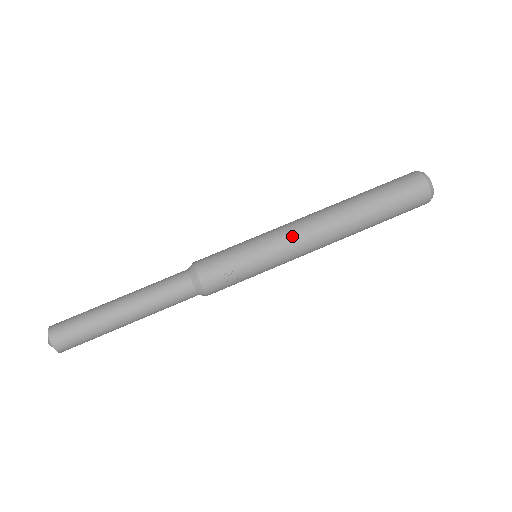
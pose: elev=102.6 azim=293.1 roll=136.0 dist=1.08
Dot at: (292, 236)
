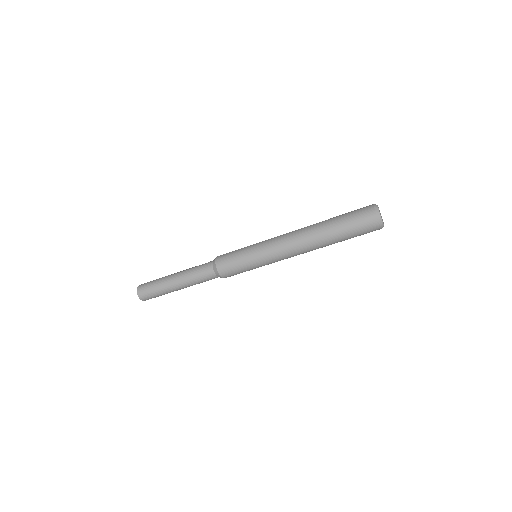
Dot at: occluded
